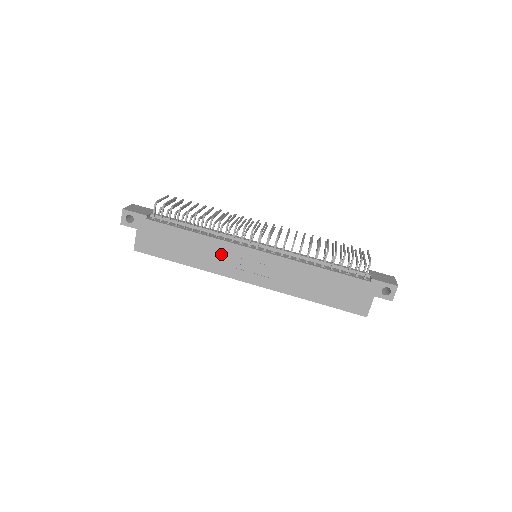
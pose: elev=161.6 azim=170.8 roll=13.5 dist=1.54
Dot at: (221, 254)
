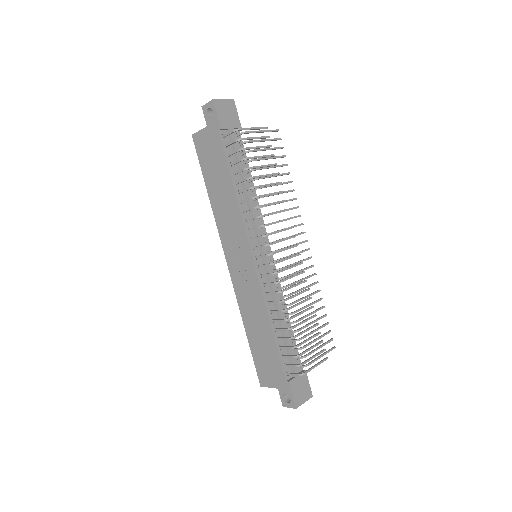
Dot at: (233, 225)
